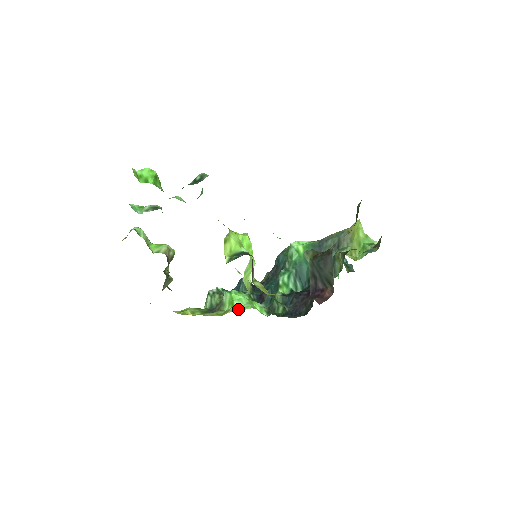
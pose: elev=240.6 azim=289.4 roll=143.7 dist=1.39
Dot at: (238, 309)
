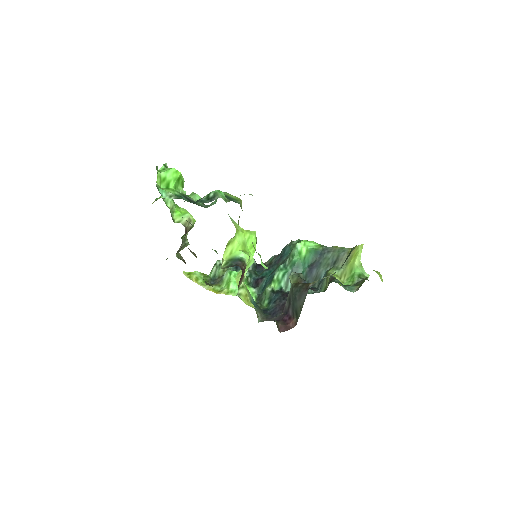
Dot at: (230, 293)
